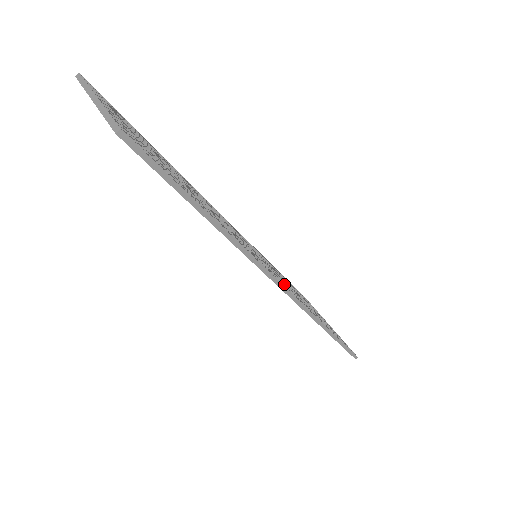
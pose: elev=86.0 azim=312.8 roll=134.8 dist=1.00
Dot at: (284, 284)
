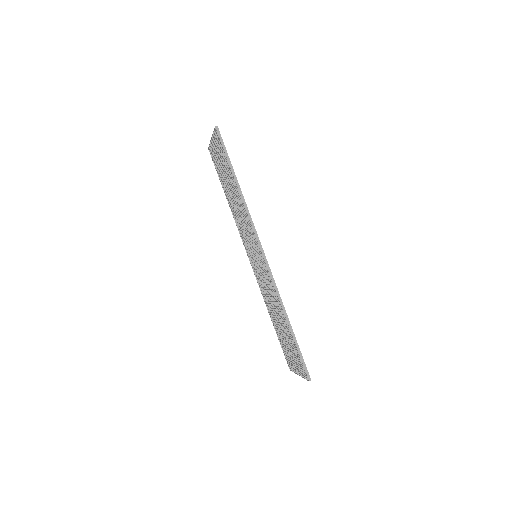
Dot at: occluded
